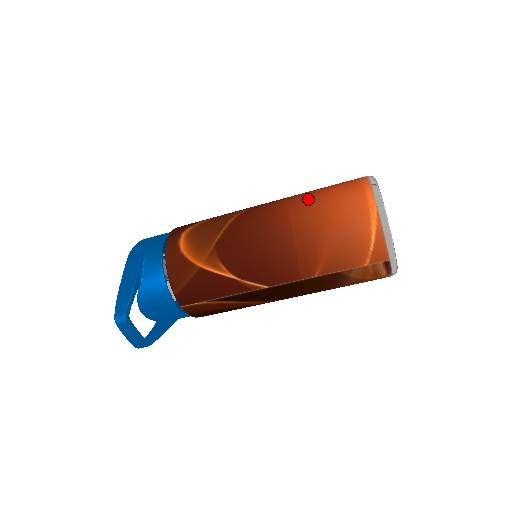
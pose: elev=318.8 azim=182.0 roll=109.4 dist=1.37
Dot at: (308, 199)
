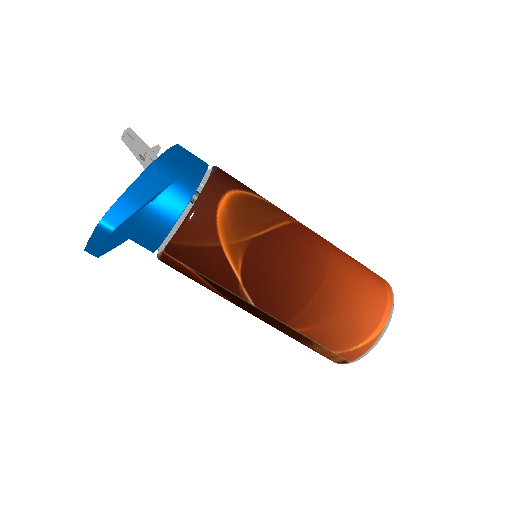
Dot at: (346, 270)
